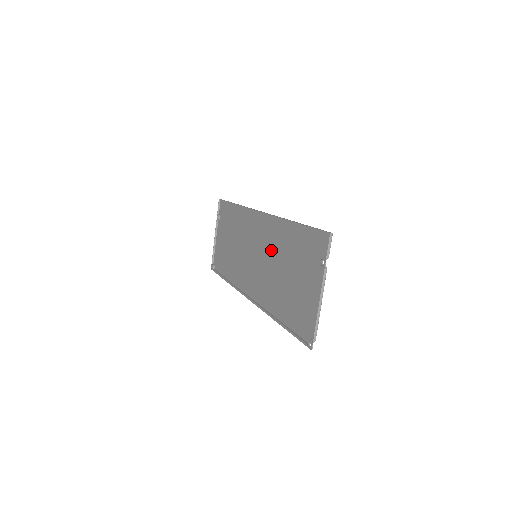
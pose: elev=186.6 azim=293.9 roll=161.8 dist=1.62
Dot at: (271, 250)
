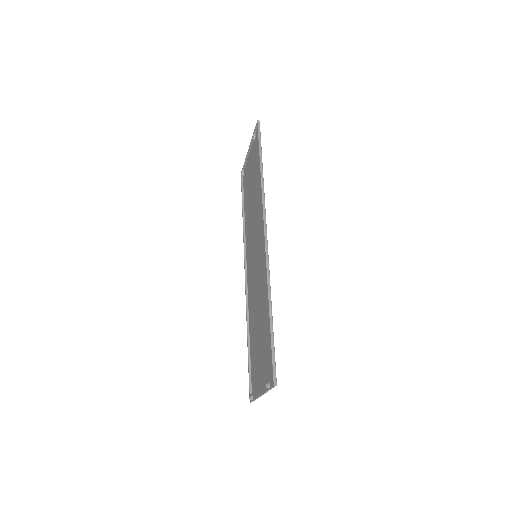
Dot at: (260, 283)
